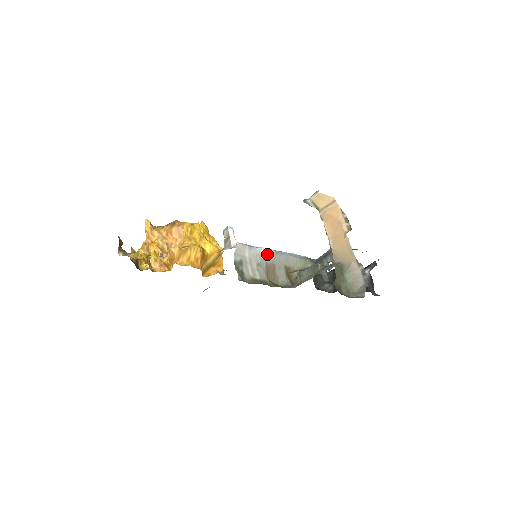
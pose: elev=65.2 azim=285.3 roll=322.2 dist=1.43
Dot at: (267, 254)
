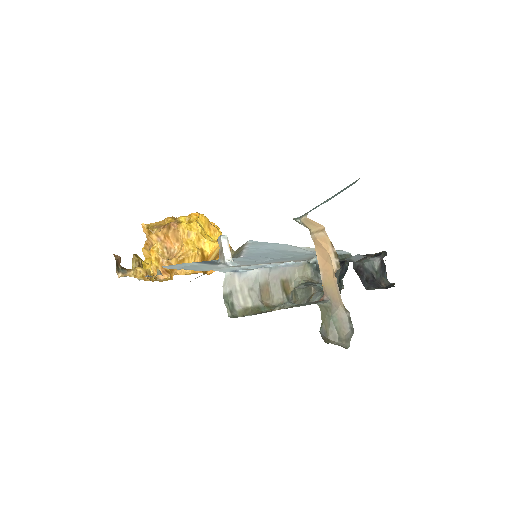
Dot at: (260, 274)
